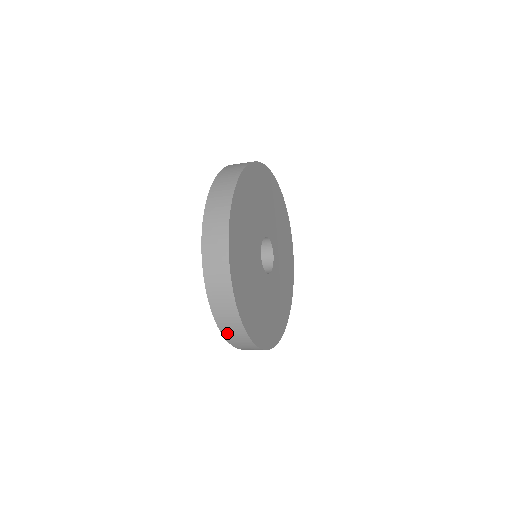
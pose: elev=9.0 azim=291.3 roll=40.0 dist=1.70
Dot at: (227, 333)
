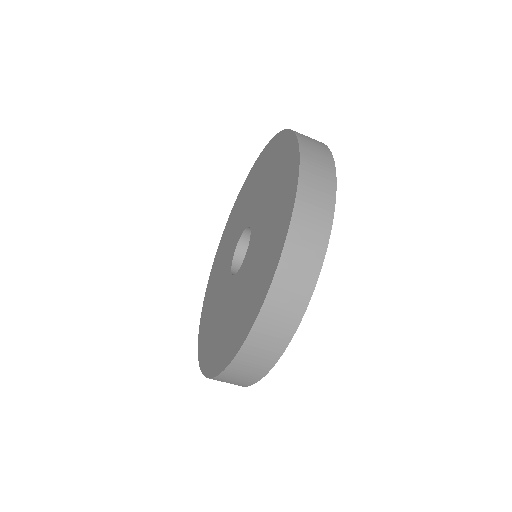
Dot at: (224, 378)
